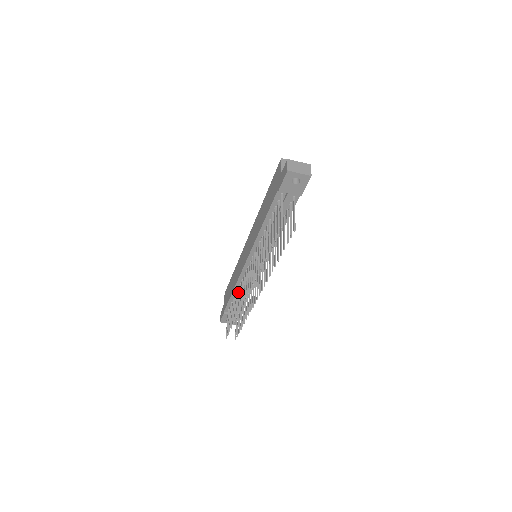
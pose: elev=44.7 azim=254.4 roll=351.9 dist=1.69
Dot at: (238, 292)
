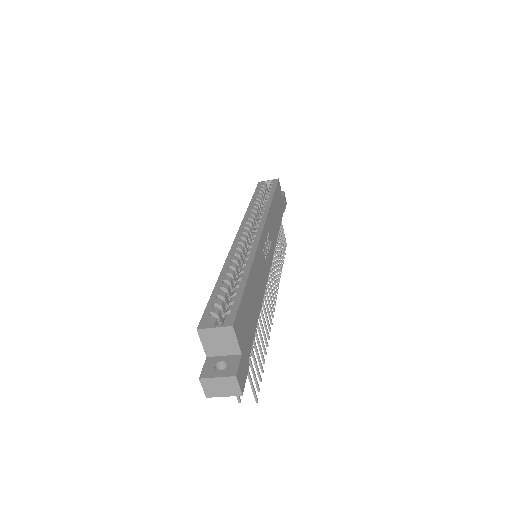
Dot at: occluded
